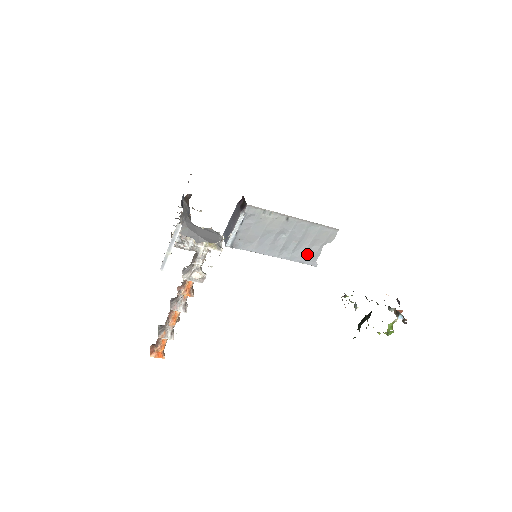
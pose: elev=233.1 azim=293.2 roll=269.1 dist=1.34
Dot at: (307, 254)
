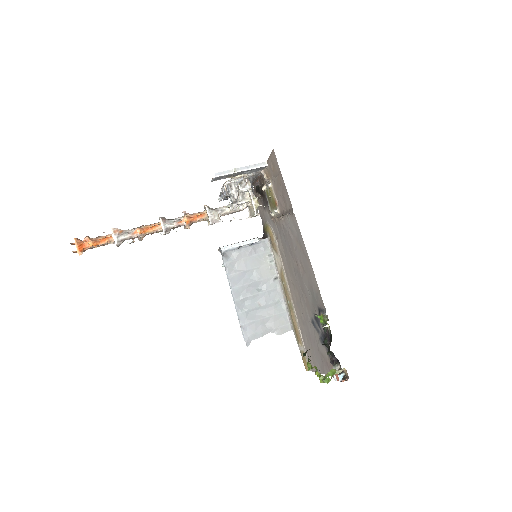
Dot at: (254, 326)
